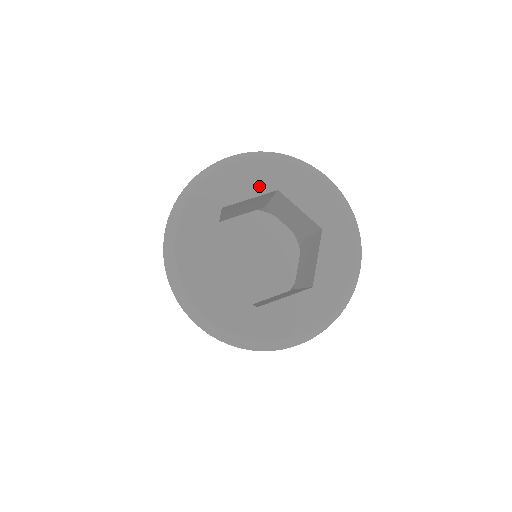
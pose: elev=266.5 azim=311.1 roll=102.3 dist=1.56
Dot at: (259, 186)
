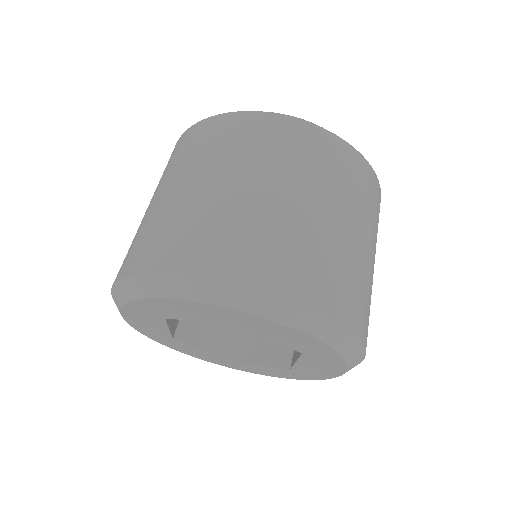
Dot at: (206, 317)
